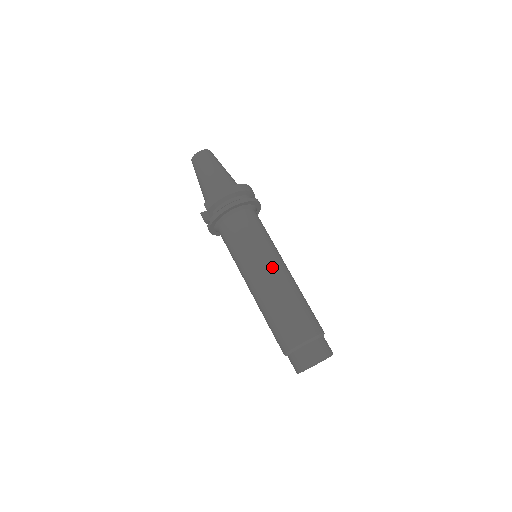
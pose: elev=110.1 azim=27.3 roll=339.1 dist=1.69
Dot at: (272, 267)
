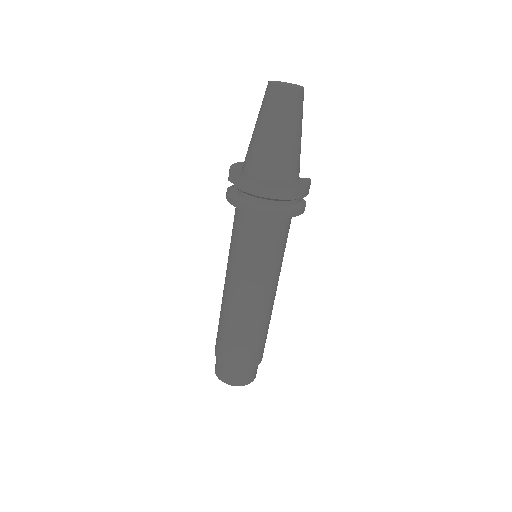
Dot at: (259, 296)
